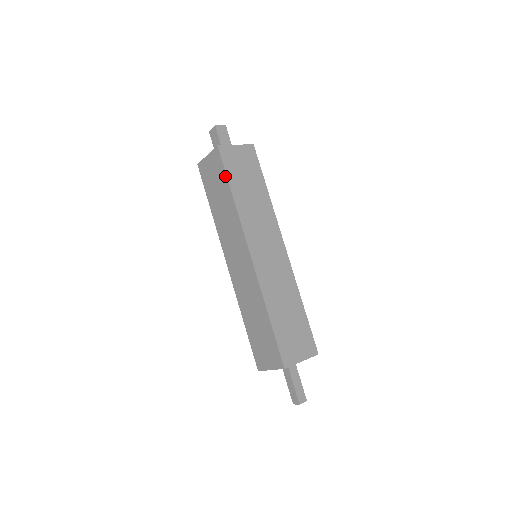
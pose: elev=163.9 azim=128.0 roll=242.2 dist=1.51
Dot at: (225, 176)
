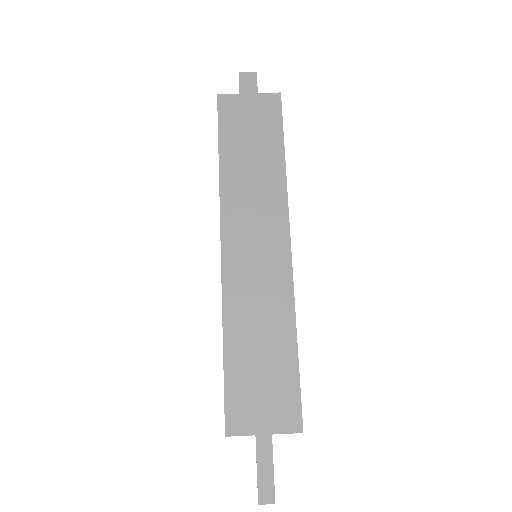
Dot at: (218, 136)
